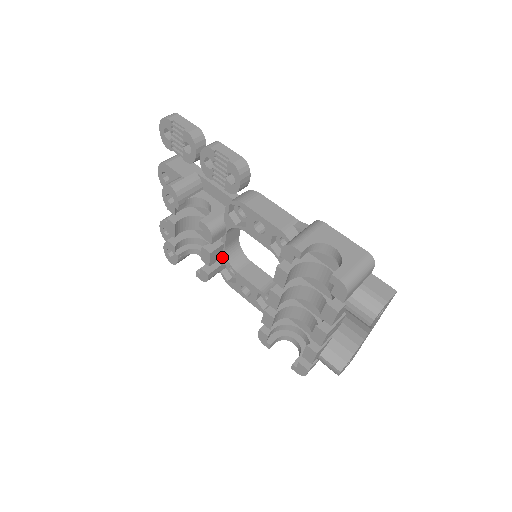
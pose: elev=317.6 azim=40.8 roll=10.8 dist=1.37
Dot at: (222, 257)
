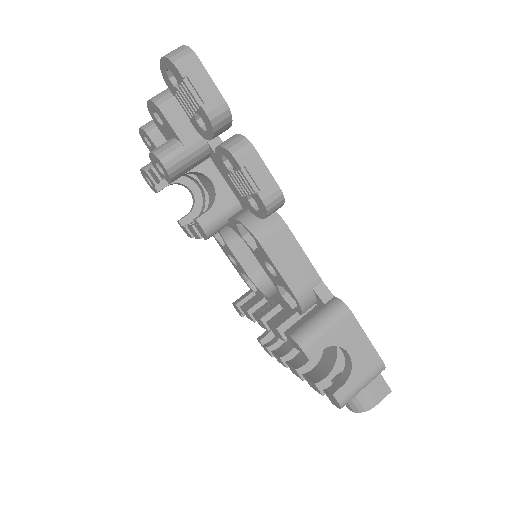
Dot at: occluded
